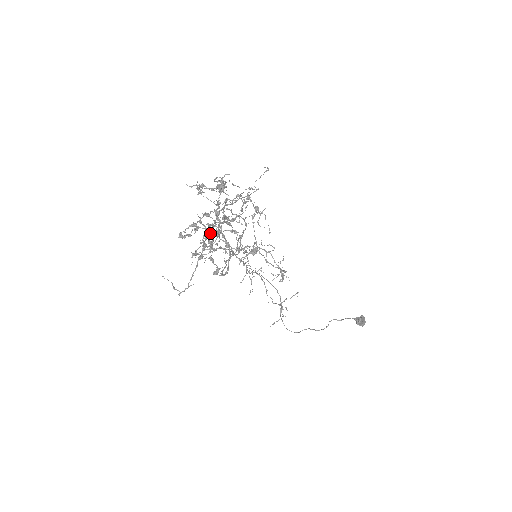
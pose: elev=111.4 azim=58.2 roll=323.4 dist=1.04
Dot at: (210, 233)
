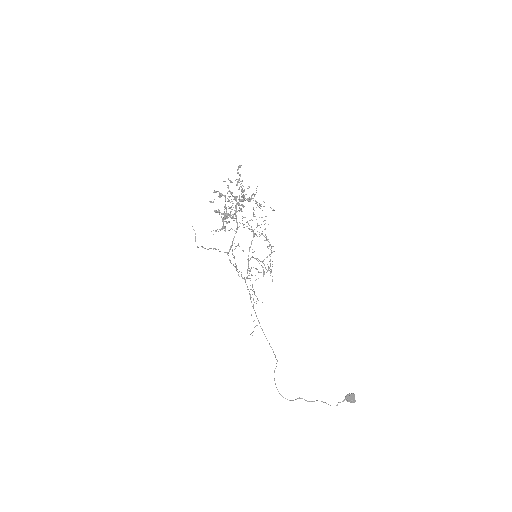
Dot at: (228, 201)
